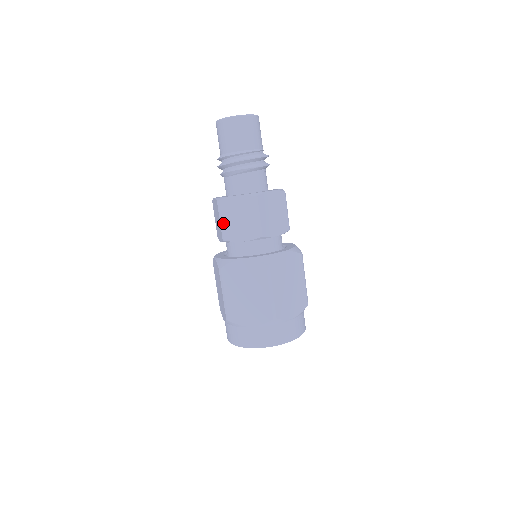
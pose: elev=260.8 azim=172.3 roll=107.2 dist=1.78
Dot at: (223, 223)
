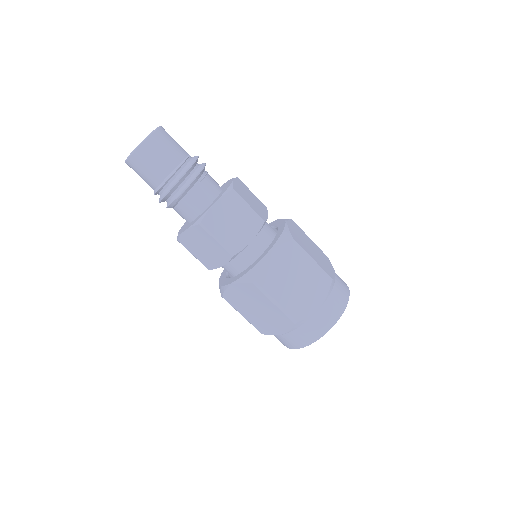
Dot at: (196, 257)
